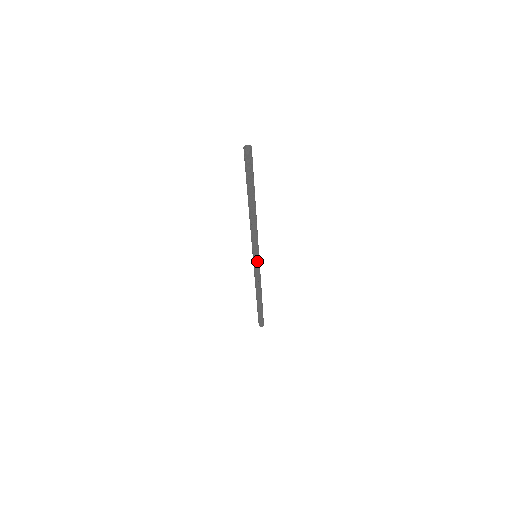
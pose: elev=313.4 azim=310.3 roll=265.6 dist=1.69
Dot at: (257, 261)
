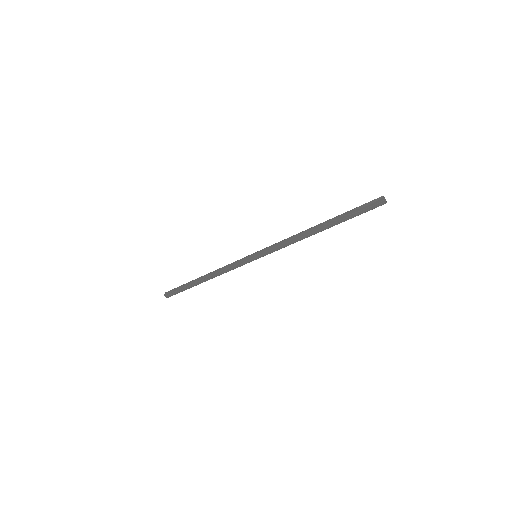
Dot at: (252, 260)
